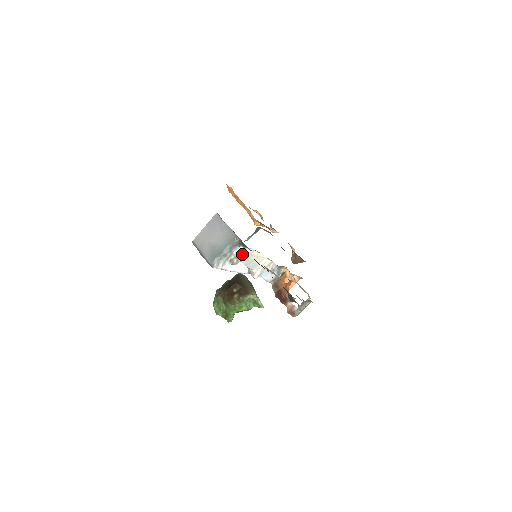
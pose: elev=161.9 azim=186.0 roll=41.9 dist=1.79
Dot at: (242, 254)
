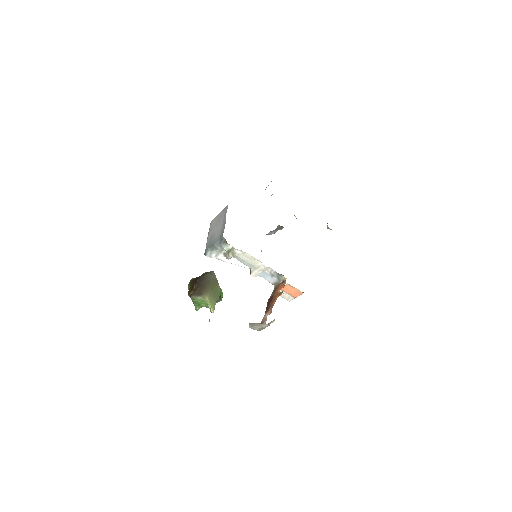
Dot at: (232, 252)
